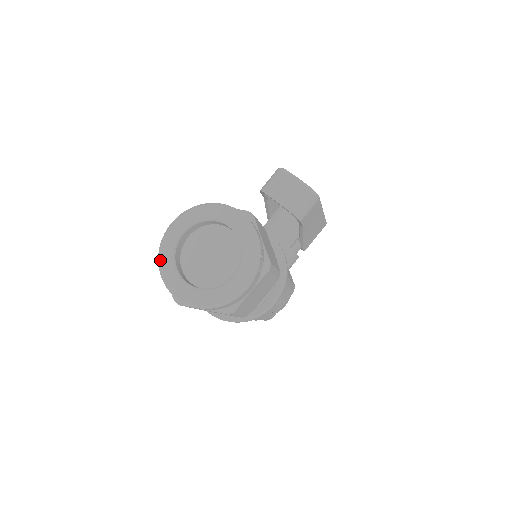
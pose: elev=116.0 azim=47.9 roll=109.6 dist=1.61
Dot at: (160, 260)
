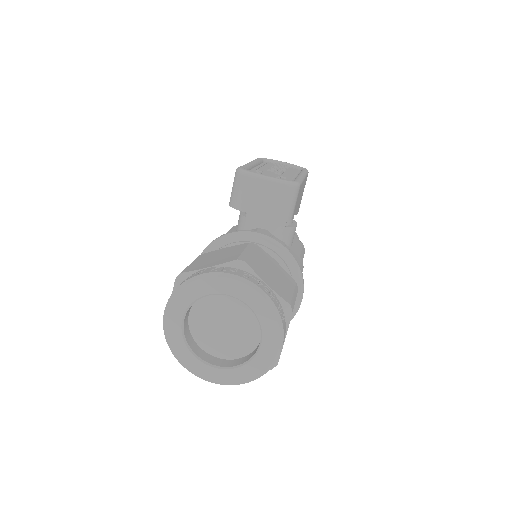
Dot at: (176, 356)
